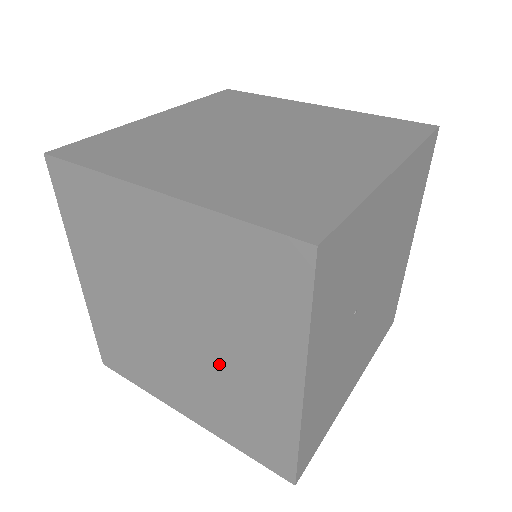
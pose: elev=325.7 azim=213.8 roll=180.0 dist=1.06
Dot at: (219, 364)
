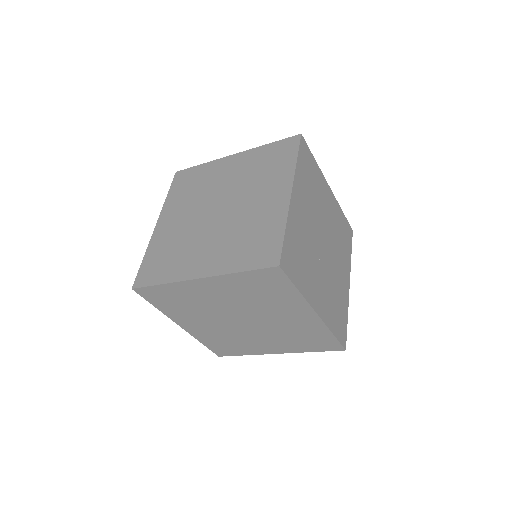
Dot at: (275, 324)
